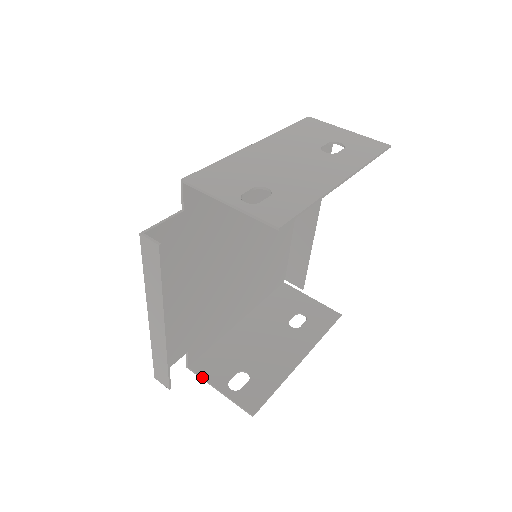
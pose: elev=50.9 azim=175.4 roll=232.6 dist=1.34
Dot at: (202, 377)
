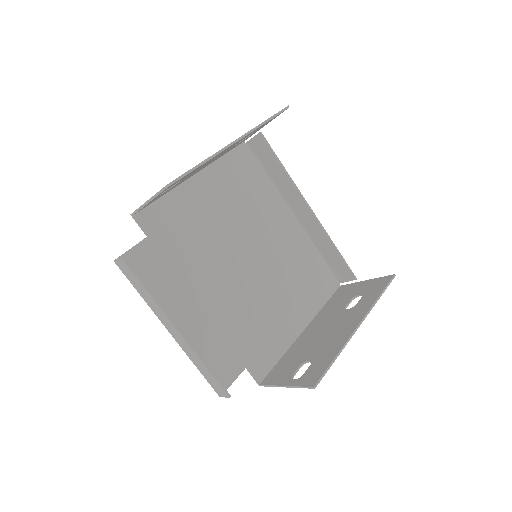
Dot at: (270, 385)
